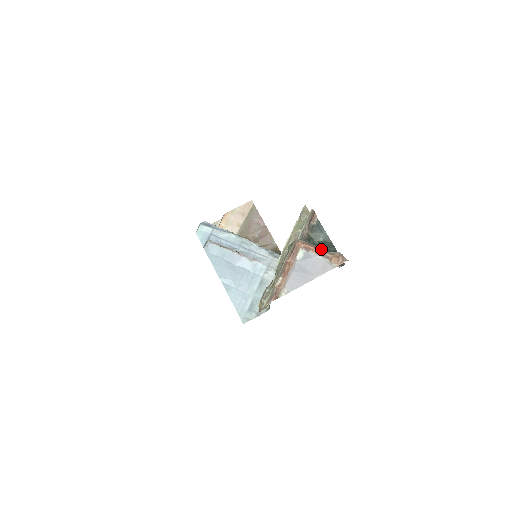
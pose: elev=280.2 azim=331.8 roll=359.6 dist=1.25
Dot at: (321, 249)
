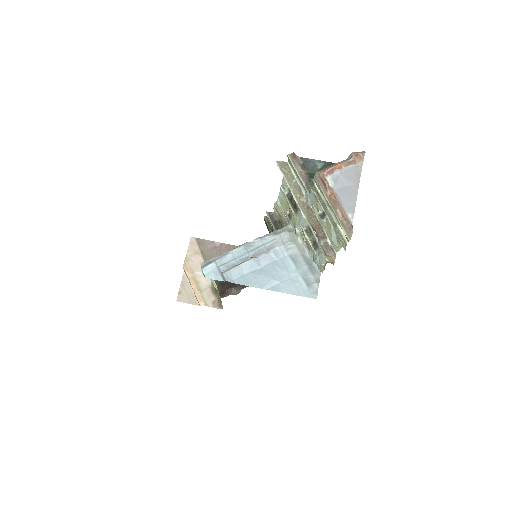
Dot at: (339, 162)
